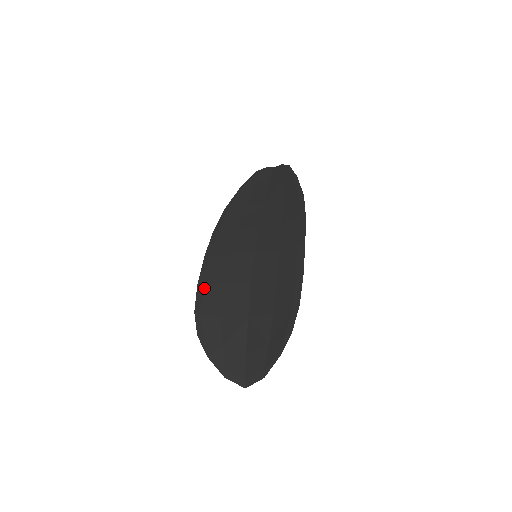
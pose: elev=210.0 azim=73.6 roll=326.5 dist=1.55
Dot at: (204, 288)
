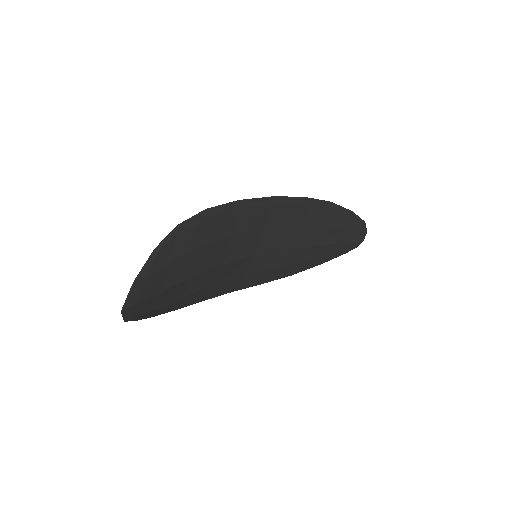
Dot at: occluded
